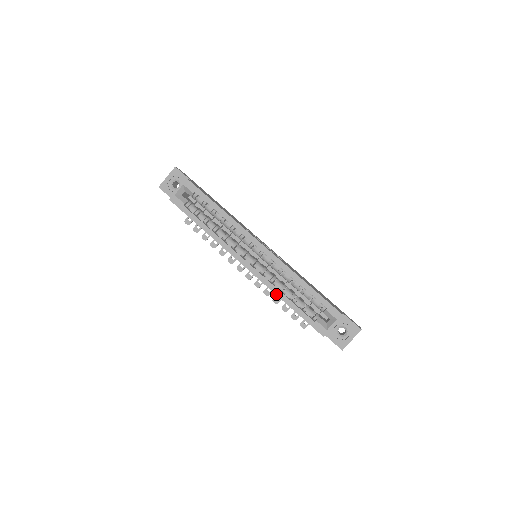
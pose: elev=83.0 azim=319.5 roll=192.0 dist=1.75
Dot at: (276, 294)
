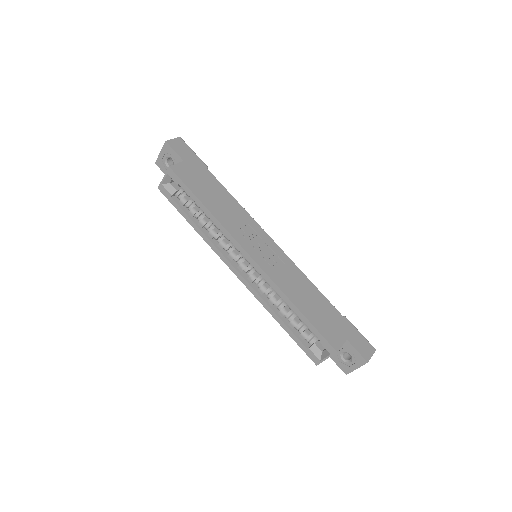
Dot at: (268, 311)
